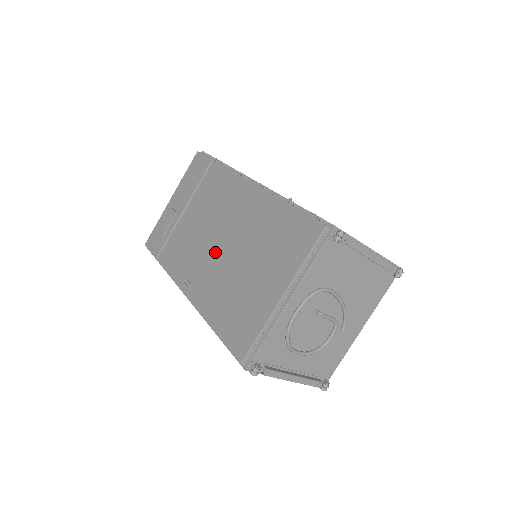
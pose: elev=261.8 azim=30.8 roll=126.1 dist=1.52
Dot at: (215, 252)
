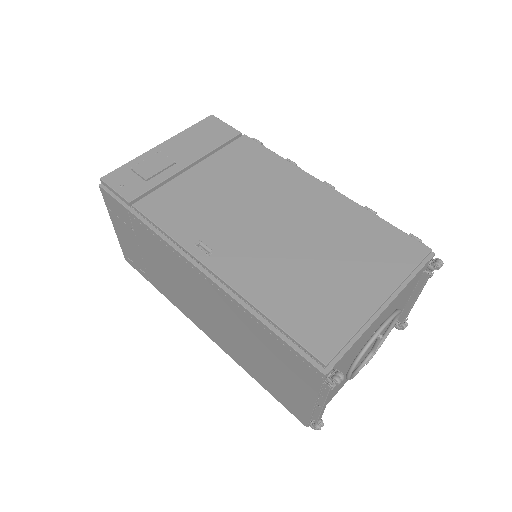
Dot at: (259, 227)
